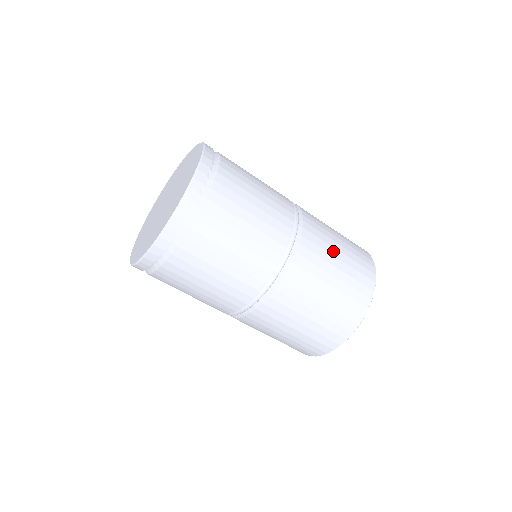
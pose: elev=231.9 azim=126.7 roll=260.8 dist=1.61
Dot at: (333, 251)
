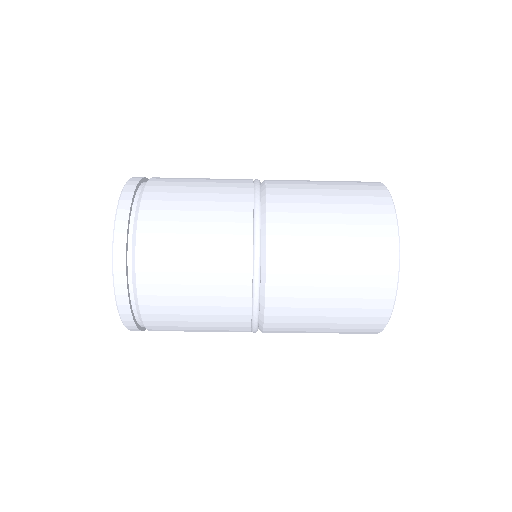
Dot at: (318, 292)
